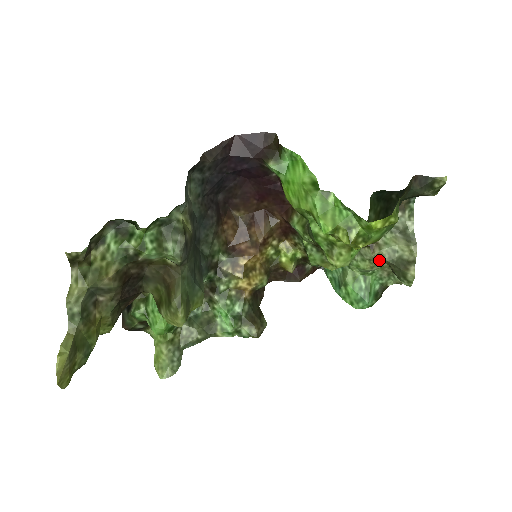
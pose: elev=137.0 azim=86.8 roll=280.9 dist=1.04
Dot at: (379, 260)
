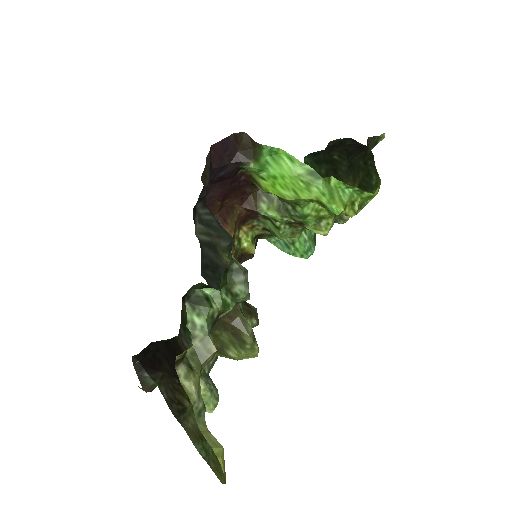
Dot at: occluded
